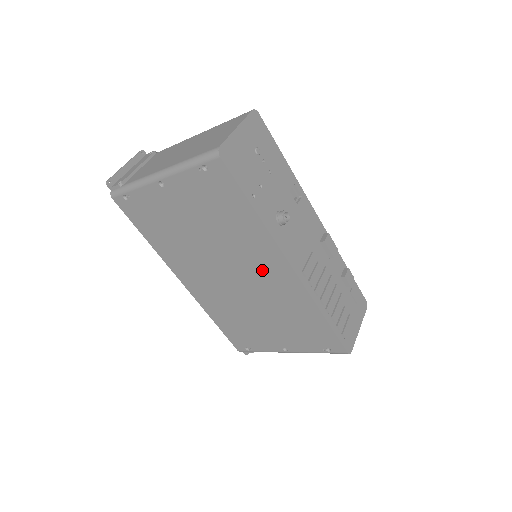
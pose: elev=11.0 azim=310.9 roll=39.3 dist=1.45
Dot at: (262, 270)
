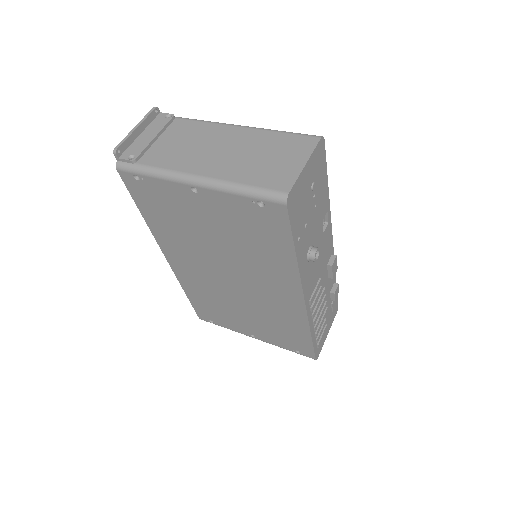
Dot at: (270, 288)
